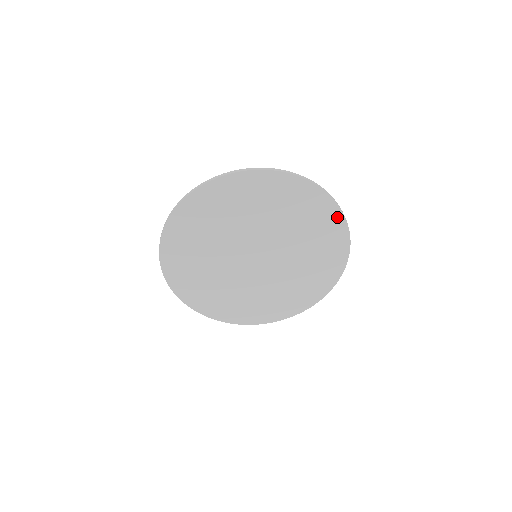
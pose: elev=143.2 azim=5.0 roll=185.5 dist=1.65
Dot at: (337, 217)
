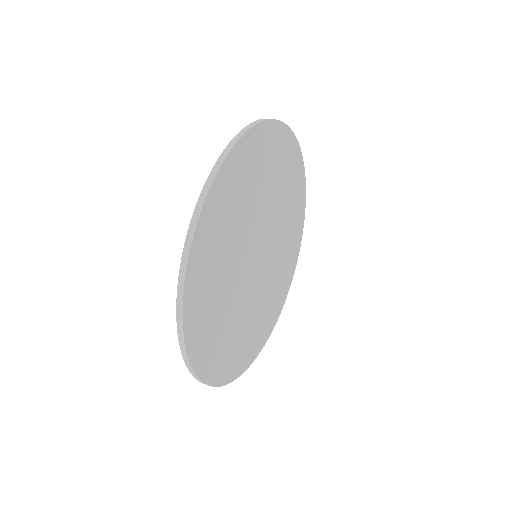
Dot at: (303, 200)
